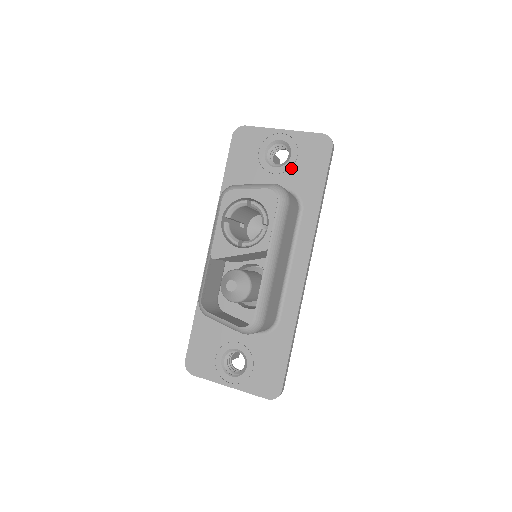
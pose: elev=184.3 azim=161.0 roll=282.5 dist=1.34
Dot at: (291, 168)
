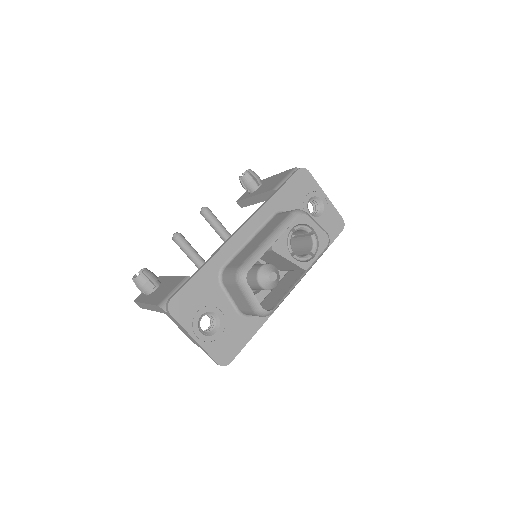
Dot at: (317, 222)
